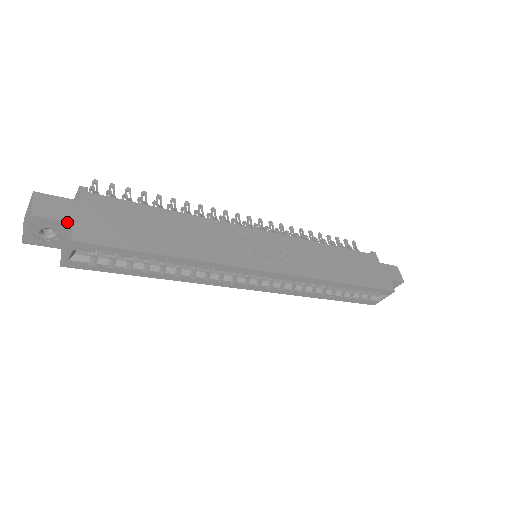
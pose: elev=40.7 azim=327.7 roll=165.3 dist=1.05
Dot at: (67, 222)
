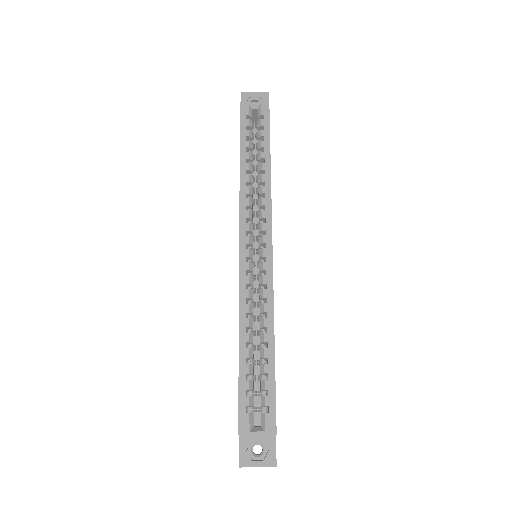
Dot at: occluded
